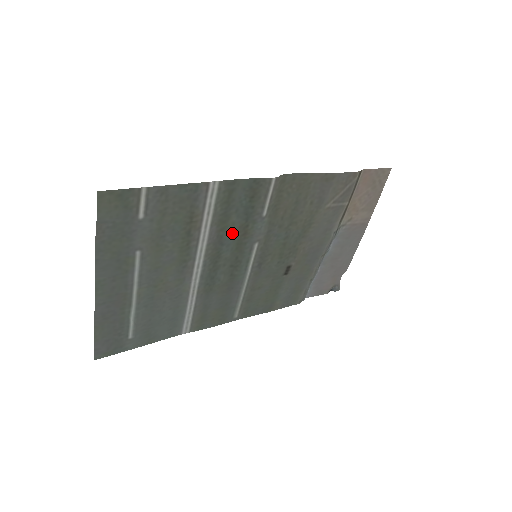
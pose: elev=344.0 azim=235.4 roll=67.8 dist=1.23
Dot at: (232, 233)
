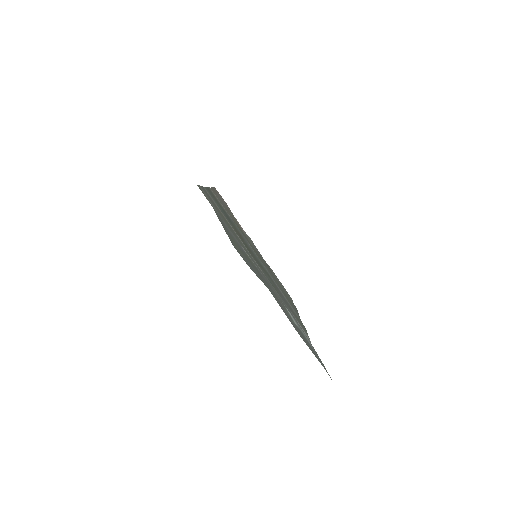
Dot at: occluded
